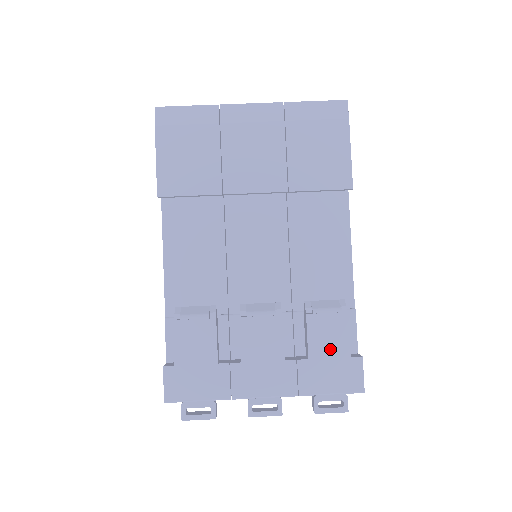
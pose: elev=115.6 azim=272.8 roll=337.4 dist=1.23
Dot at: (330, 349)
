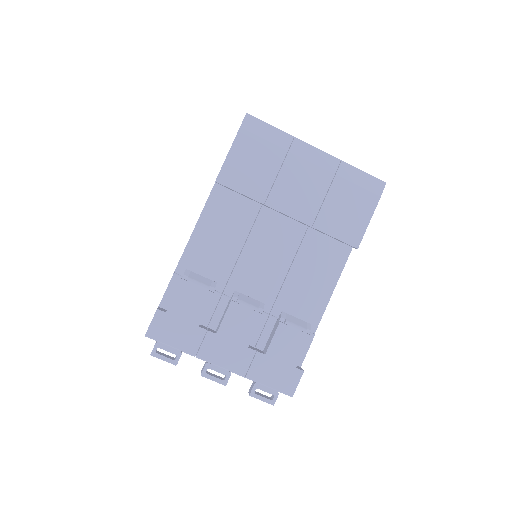
Dot at: (284, 355)
